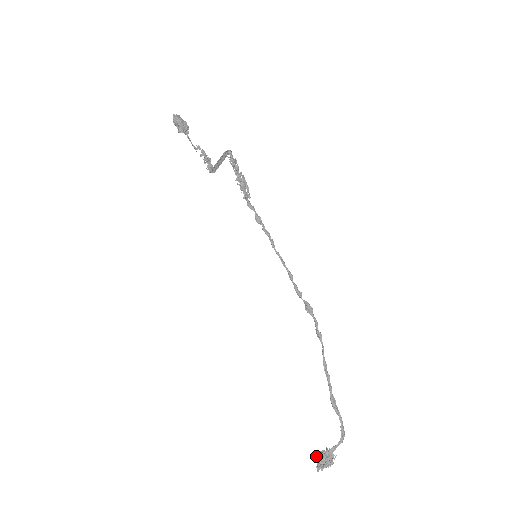
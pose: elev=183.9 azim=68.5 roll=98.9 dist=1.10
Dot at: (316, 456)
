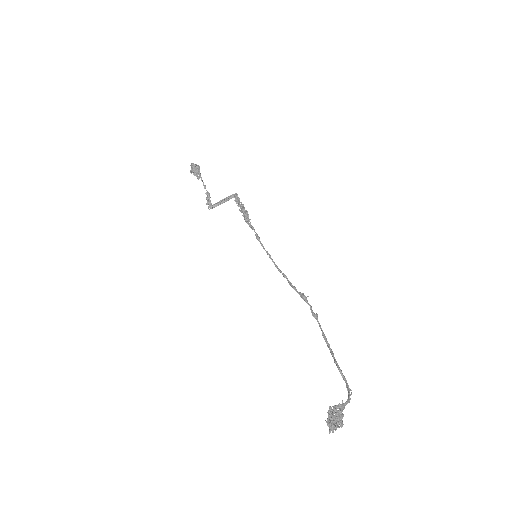
Dot at: (328, 413)
